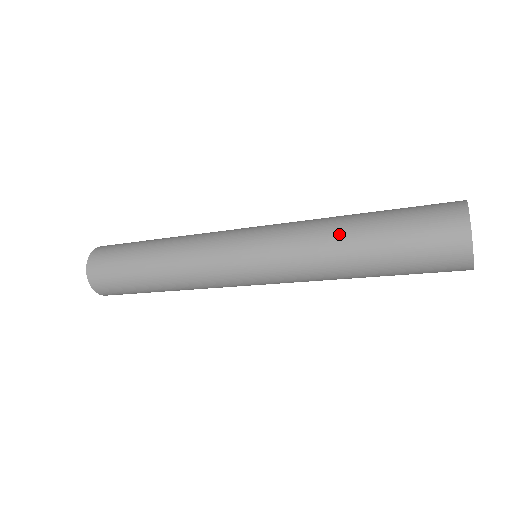
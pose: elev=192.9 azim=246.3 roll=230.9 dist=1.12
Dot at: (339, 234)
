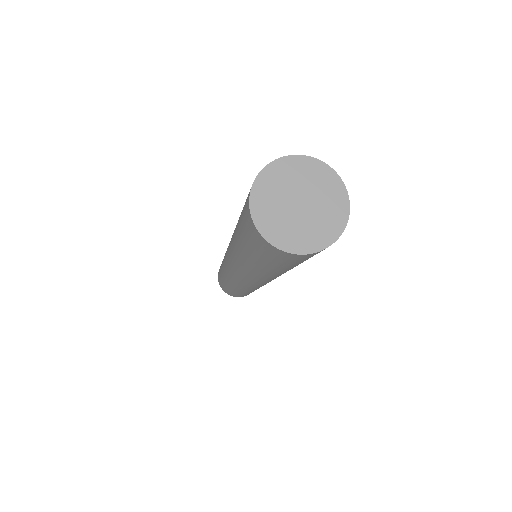
Dot at: (235, 228)
